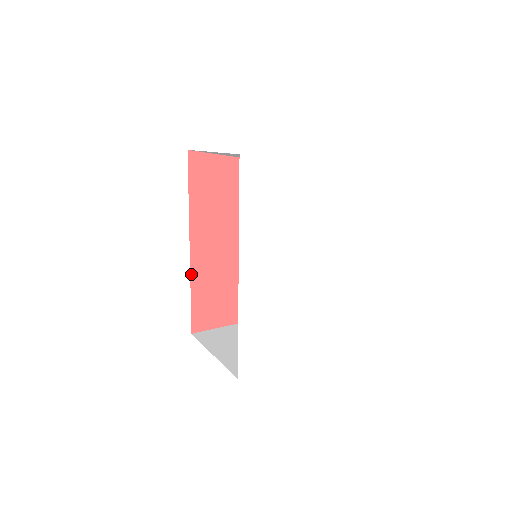
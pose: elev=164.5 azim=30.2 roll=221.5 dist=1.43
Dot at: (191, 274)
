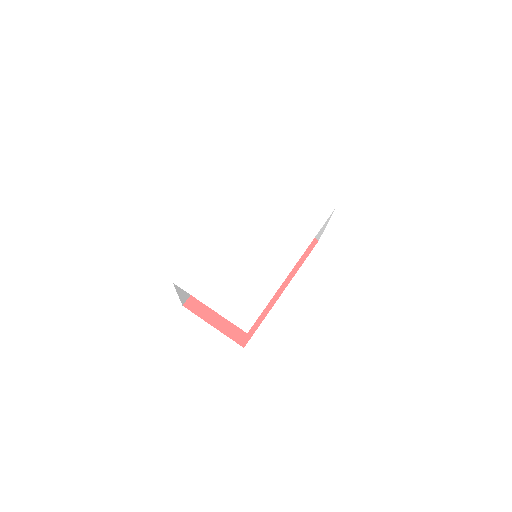
Dot at: occluded
